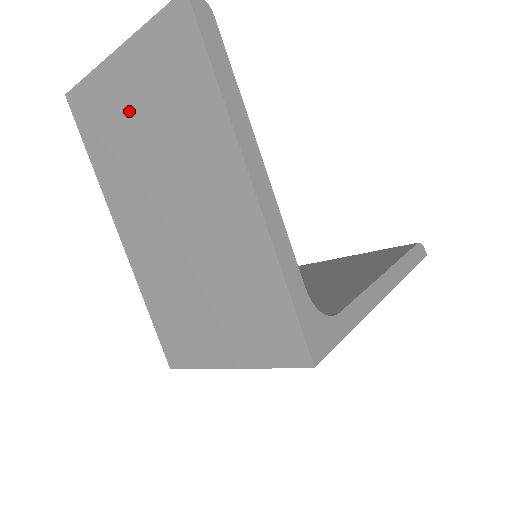
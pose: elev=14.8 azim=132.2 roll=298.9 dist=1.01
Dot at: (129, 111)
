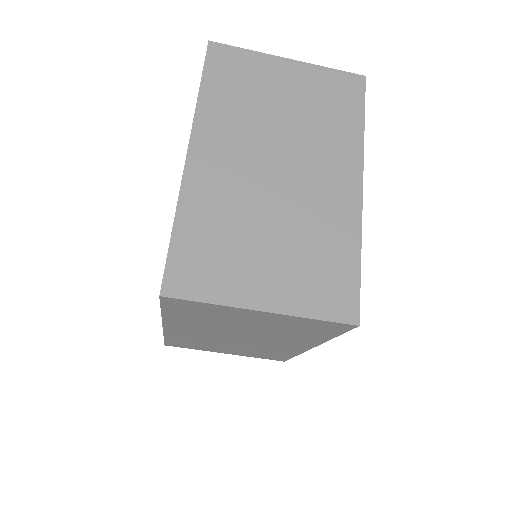
Dot at: (276, 90)
